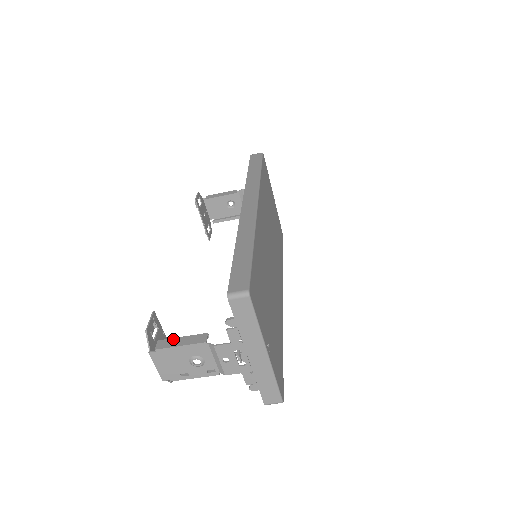
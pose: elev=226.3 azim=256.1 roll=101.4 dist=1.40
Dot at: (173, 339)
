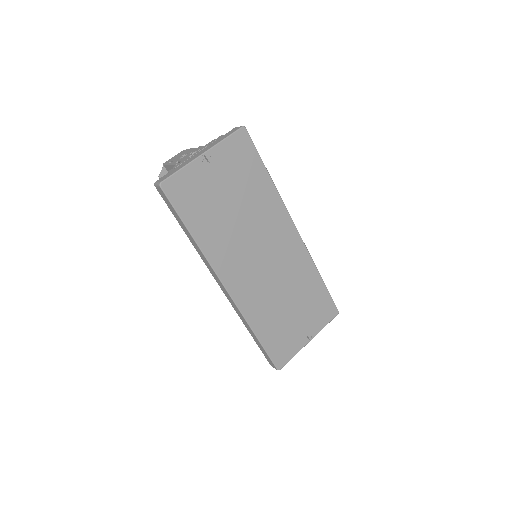
Dot at: occluded
